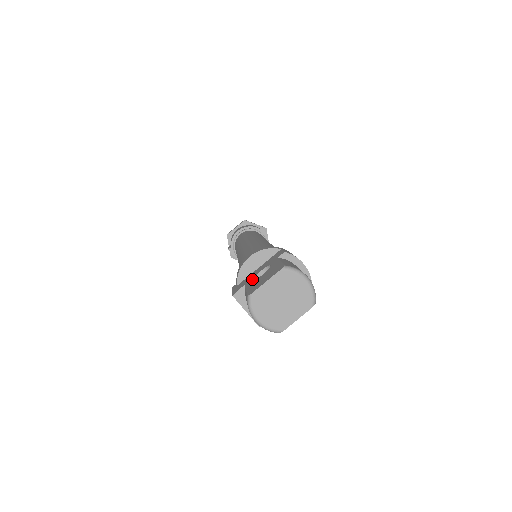
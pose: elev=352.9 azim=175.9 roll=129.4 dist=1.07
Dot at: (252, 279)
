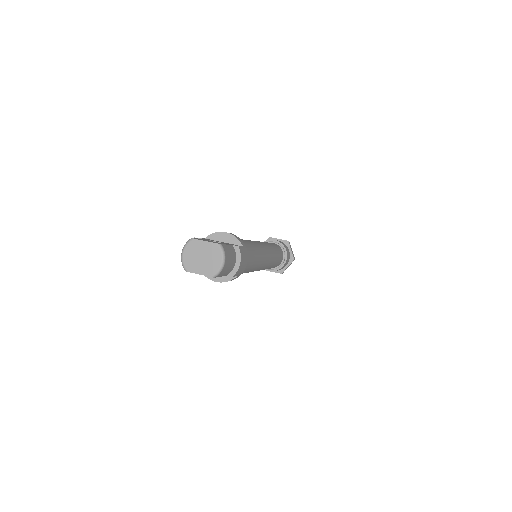
Dot at: (210, 240)
